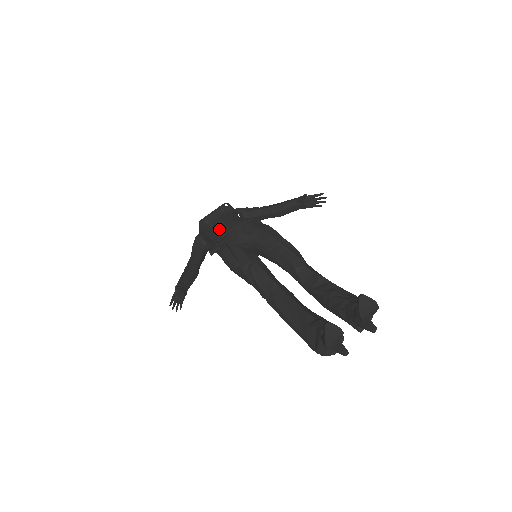
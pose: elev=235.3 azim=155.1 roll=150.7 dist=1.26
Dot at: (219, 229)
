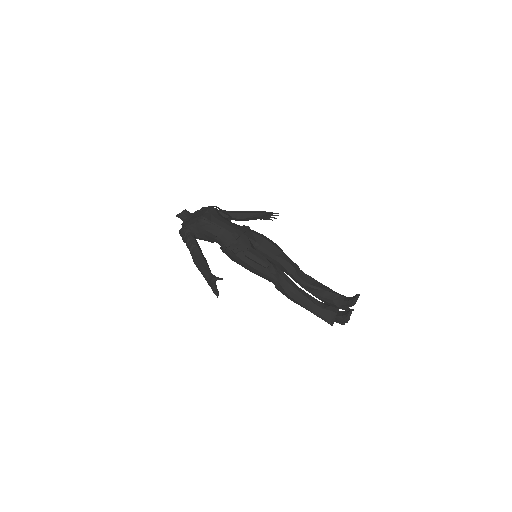
Dot at: (226, 231)
